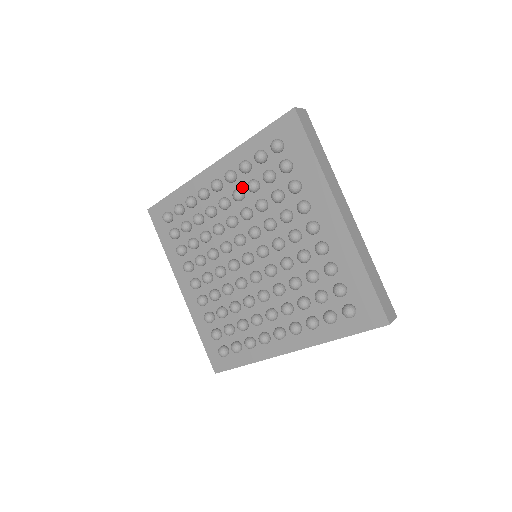
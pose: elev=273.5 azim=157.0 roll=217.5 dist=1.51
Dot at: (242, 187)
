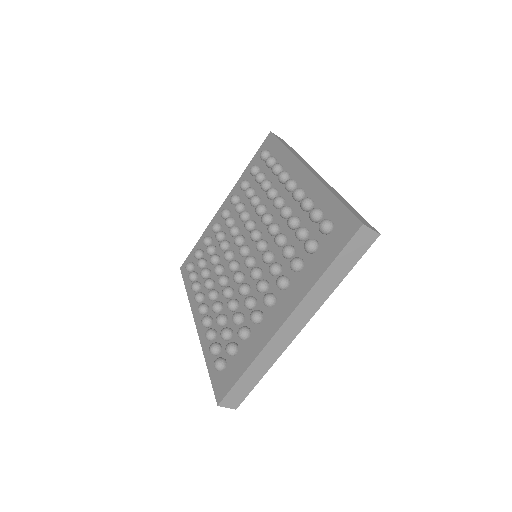
Dot at: (294, 211)
